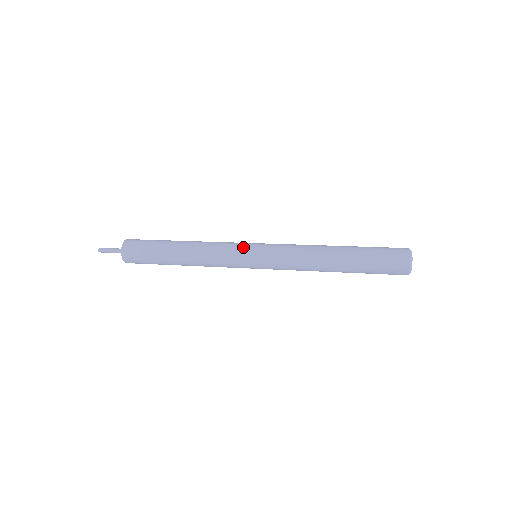
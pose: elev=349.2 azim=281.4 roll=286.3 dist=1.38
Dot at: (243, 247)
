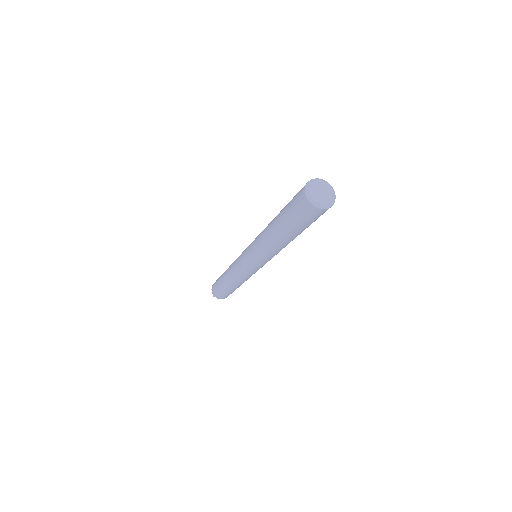
Dot at: (243, 251)
